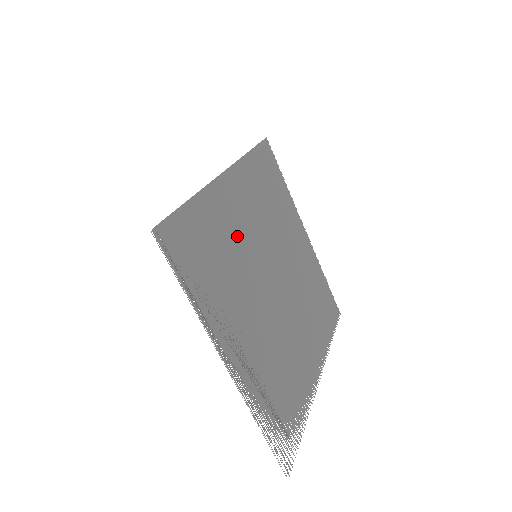
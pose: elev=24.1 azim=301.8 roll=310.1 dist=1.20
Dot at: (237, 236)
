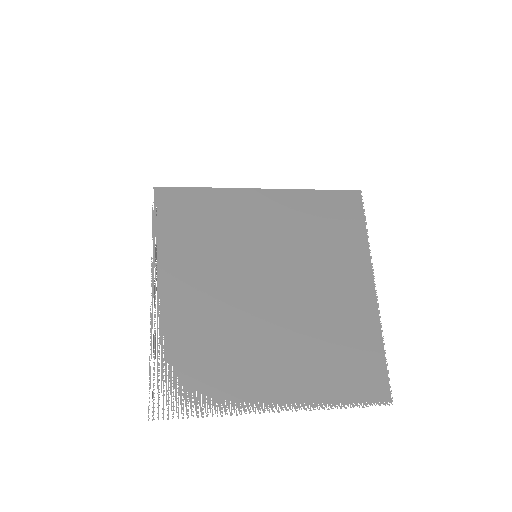
Dot at: (242, 231)
